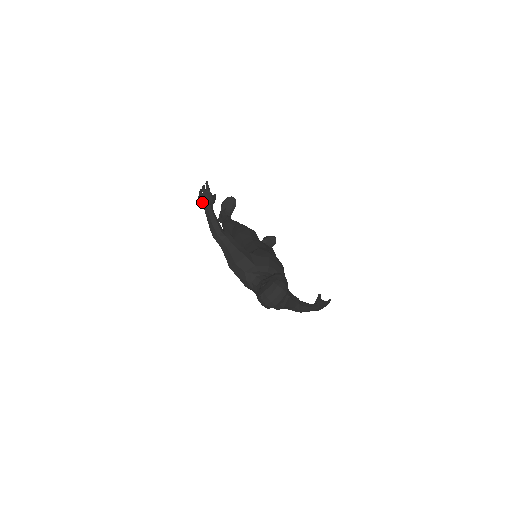
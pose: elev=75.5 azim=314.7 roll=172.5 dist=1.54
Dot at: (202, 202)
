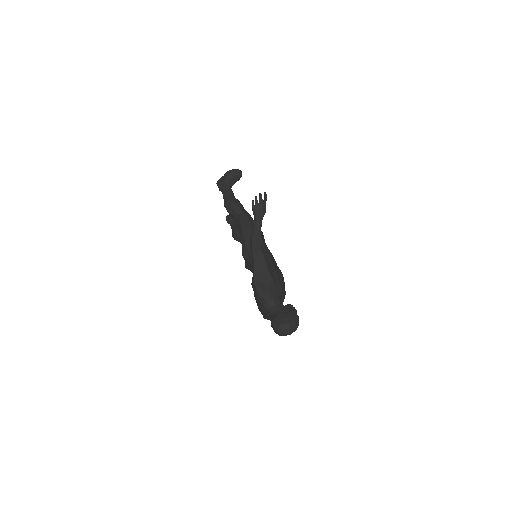
Dot at: (256, 212)
